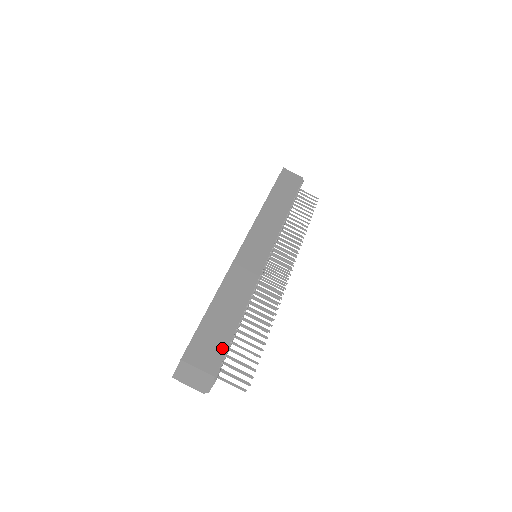
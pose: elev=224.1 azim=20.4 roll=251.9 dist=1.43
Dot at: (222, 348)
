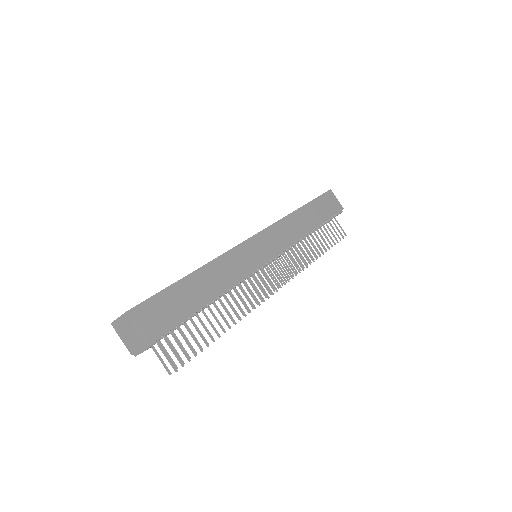
Dot at: (171, 323)
